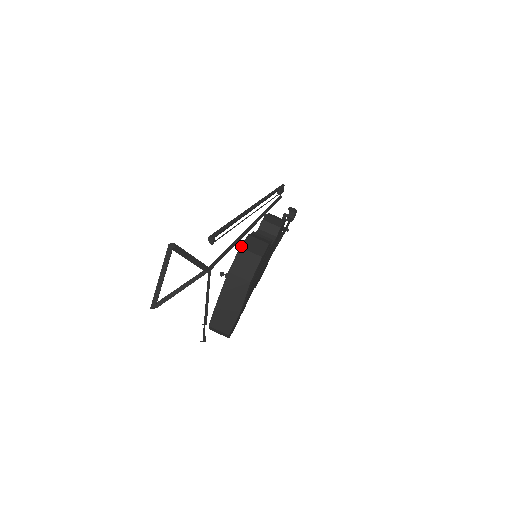
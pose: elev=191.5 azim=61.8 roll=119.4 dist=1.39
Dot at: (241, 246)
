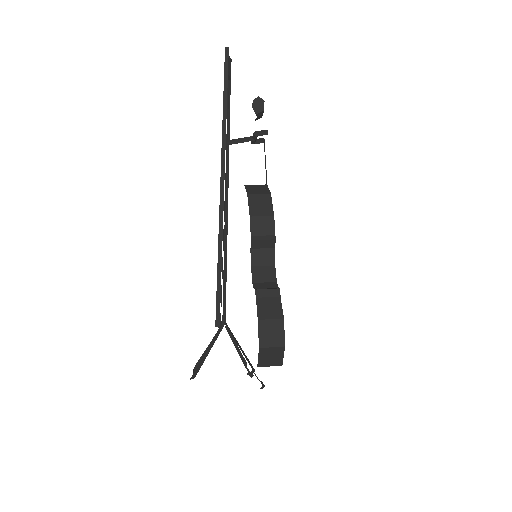
Dot at: (259, 346)
